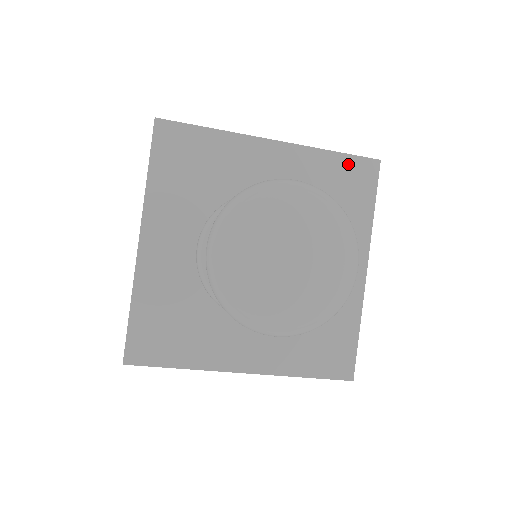
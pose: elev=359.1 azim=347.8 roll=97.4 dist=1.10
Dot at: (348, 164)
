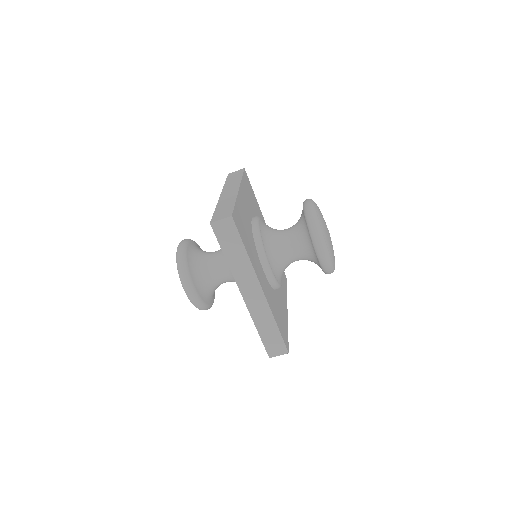
Dot at: occluded
